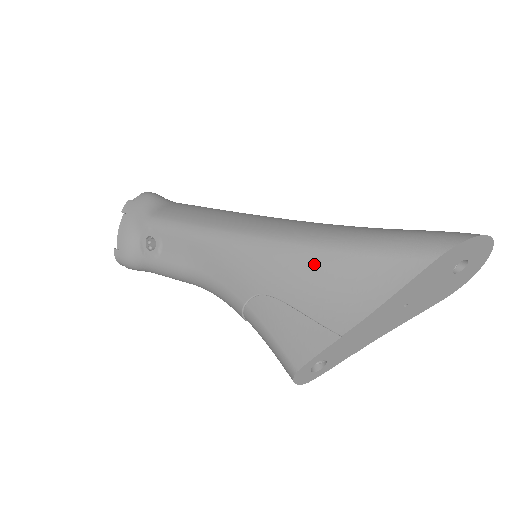
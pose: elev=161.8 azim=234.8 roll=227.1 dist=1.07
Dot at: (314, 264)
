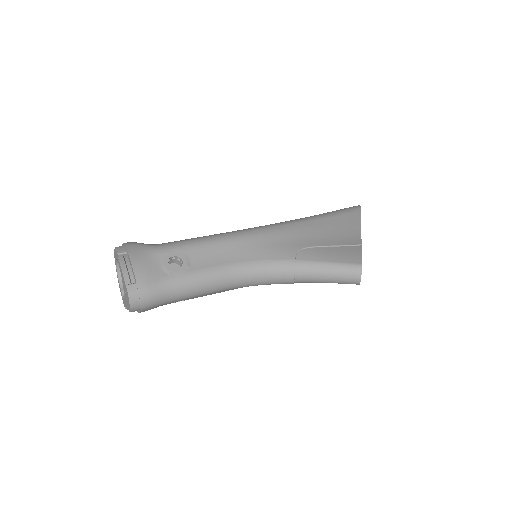
Dot at: (315, 227)
